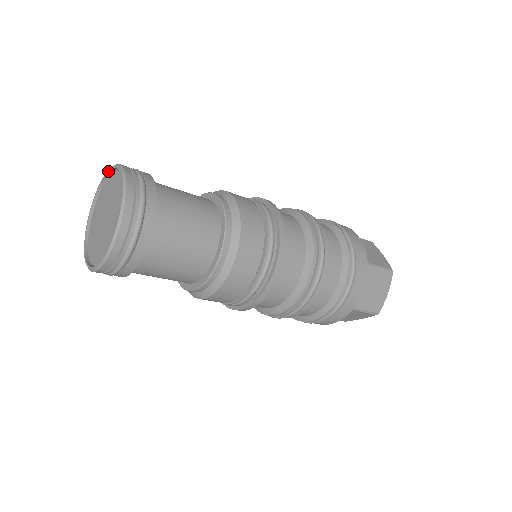
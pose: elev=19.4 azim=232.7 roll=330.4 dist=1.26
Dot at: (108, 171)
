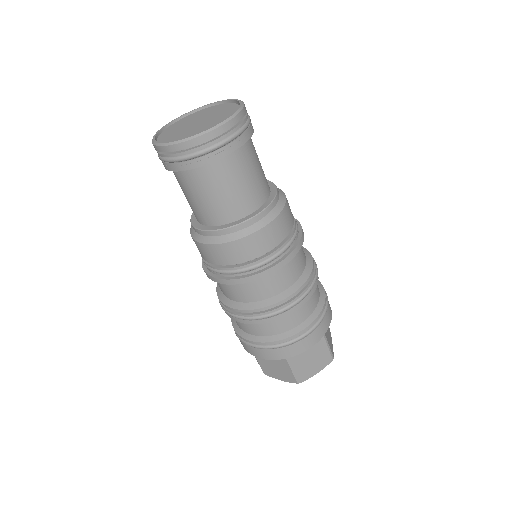
Dot at: (224, 100)
